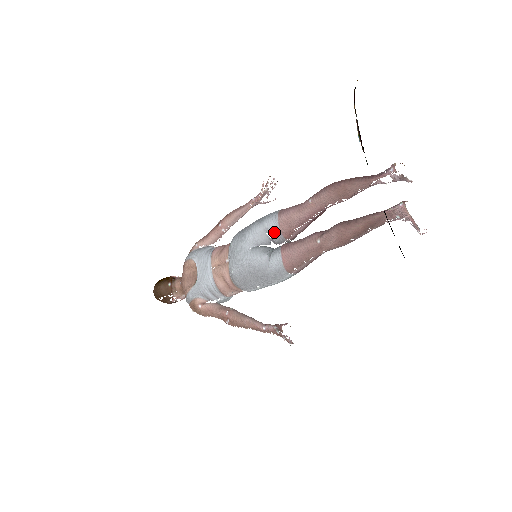
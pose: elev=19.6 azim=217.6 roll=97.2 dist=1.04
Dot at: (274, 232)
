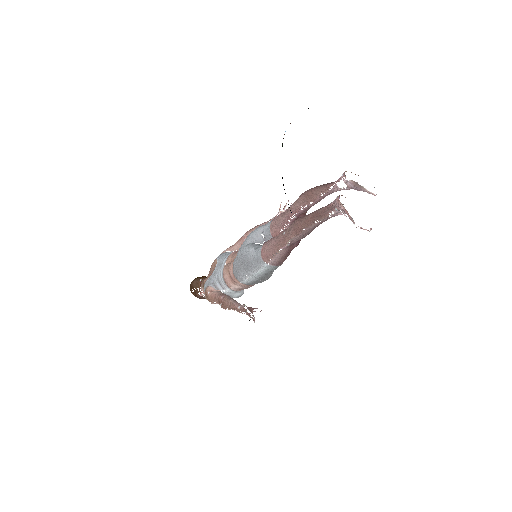
Dot at: (266, 233)
